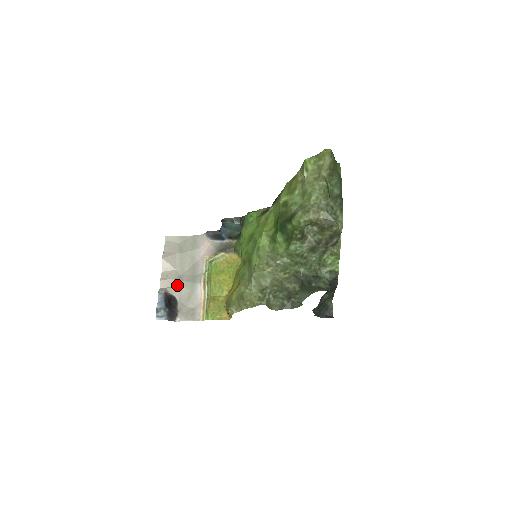
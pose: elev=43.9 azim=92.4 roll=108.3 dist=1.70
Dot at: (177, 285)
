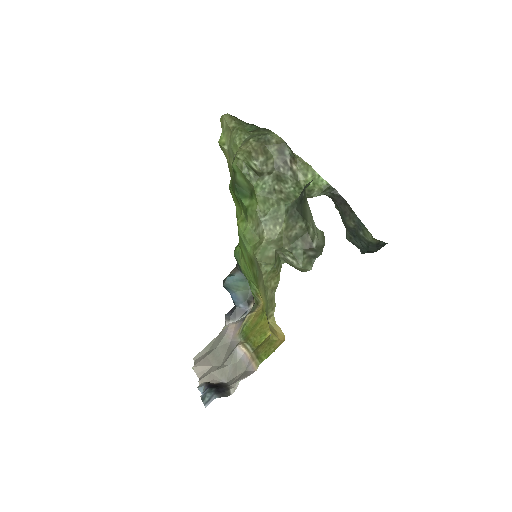
Dot at: (218, 372)
